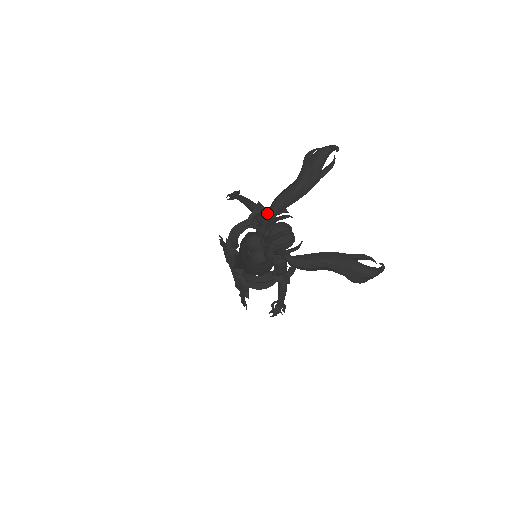
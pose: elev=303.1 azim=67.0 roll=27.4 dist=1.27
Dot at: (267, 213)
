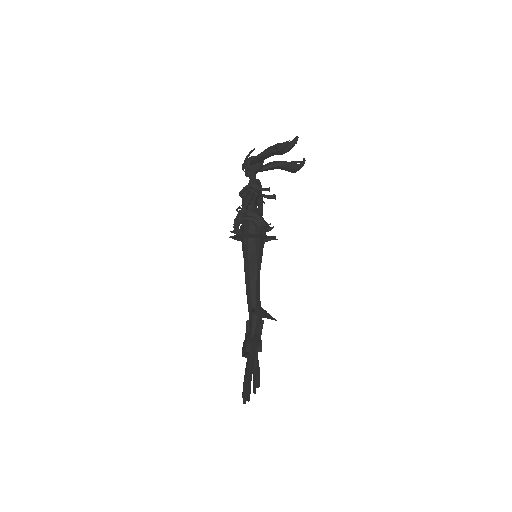
Dot at: (263, 196)
